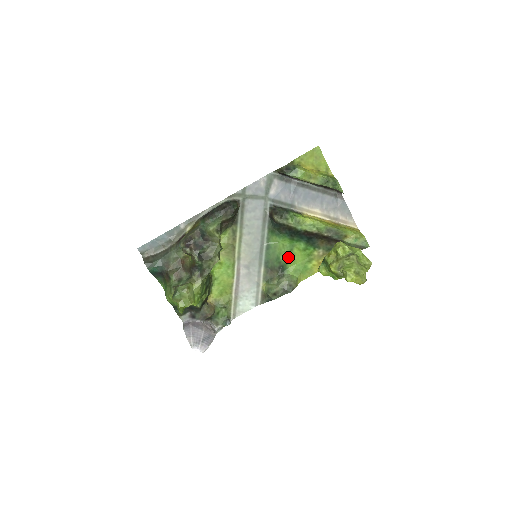
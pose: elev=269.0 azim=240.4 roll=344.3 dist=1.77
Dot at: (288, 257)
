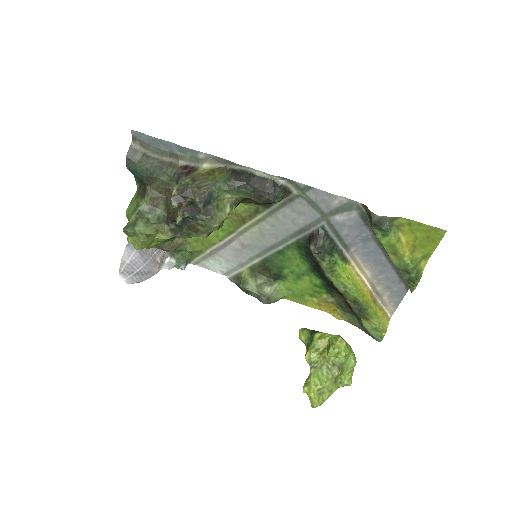
Dot at: (293, 276)
